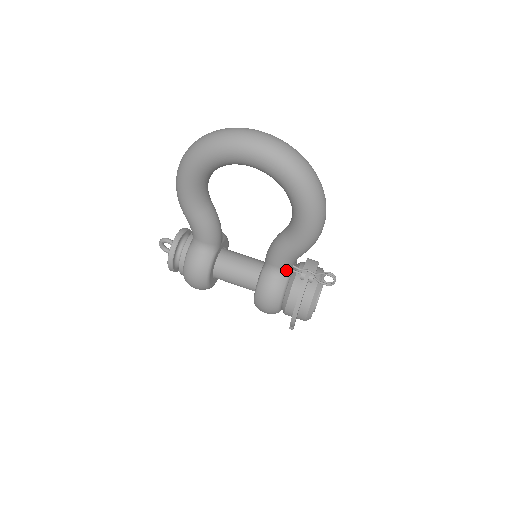
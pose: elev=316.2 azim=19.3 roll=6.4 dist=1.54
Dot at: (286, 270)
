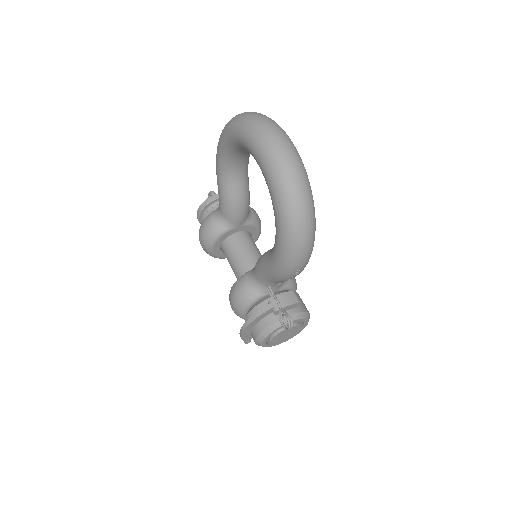
Dot at: (263, 286)
